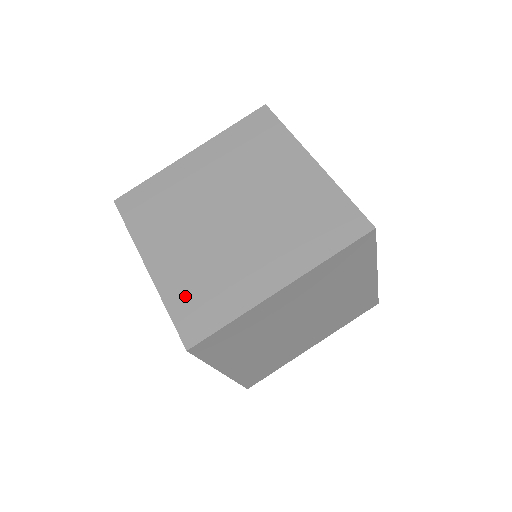
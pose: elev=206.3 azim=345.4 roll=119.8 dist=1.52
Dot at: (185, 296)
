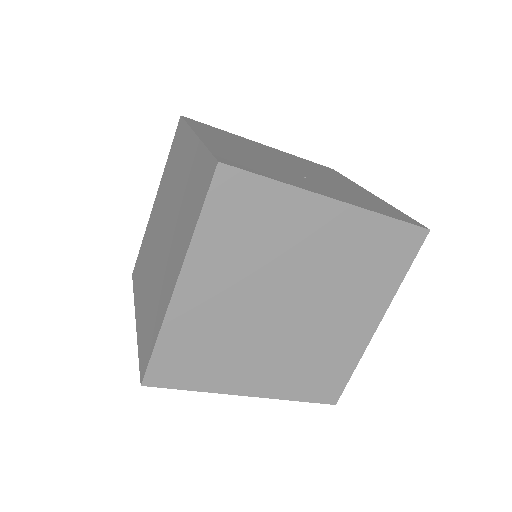
Dot at: (144, 332)
